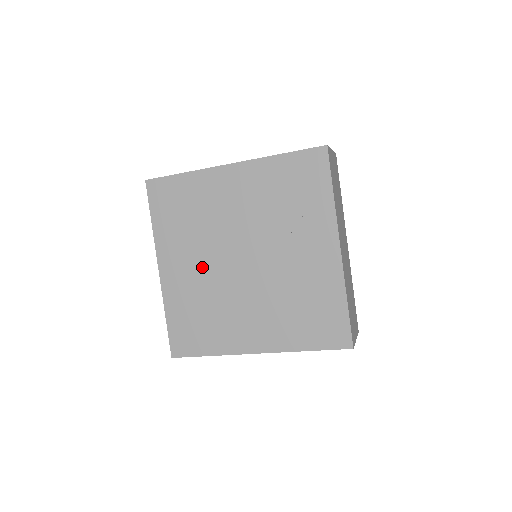
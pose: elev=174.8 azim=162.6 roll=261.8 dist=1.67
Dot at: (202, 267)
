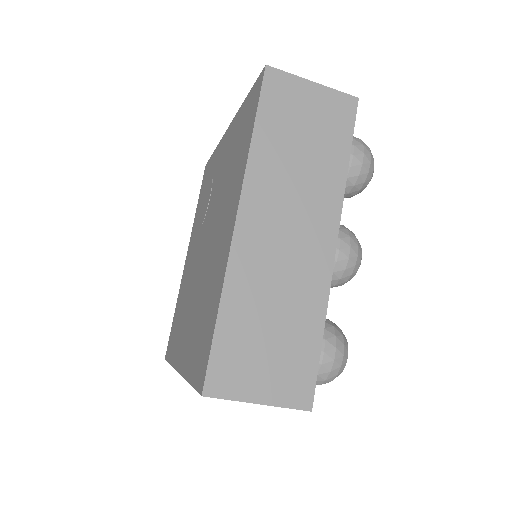
Dot at: (192, 303)
